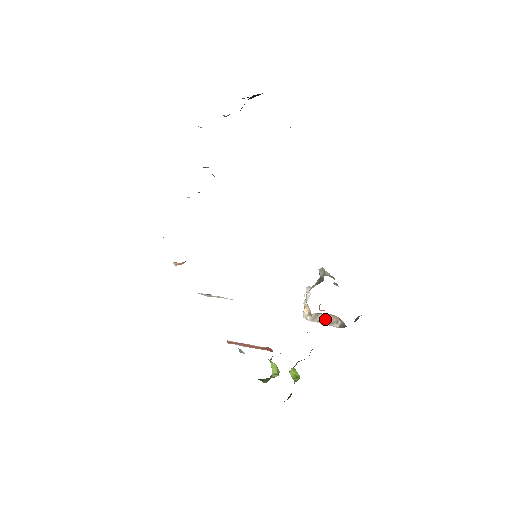
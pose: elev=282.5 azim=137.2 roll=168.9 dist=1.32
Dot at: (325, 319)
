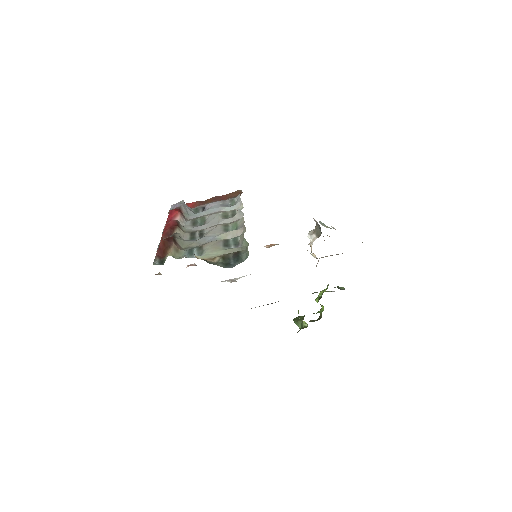
Dot at: (332, 255)
